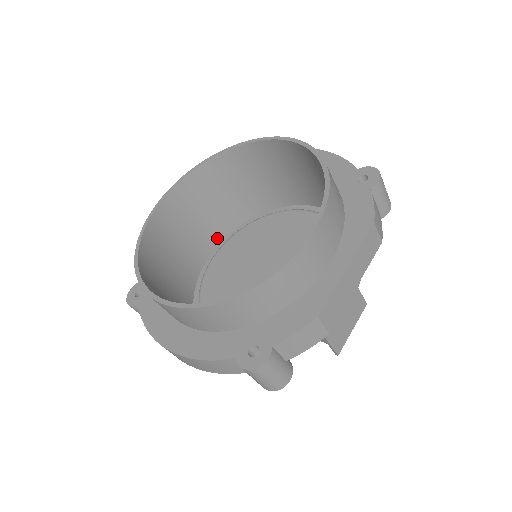
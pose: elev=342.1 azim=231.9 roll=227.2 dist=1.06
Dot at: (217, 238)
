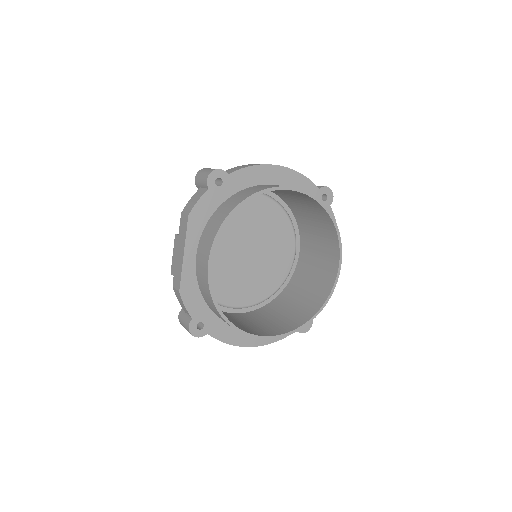
Dot at: occluded
